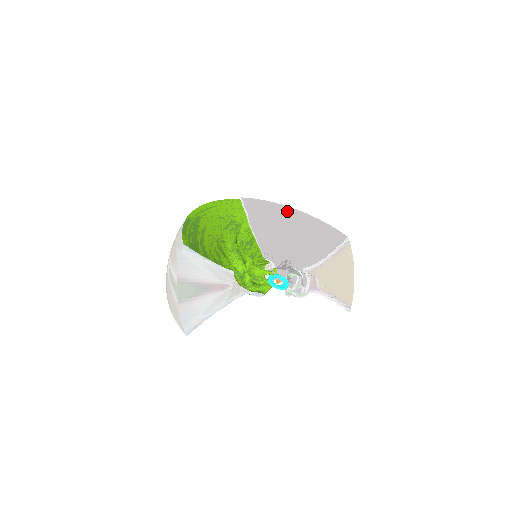
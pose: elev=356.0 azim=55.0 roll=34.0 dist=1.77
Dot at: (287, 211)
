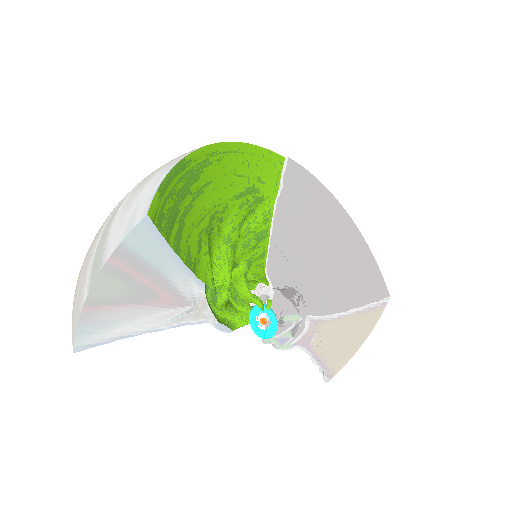
Dot at: (336, 211)
